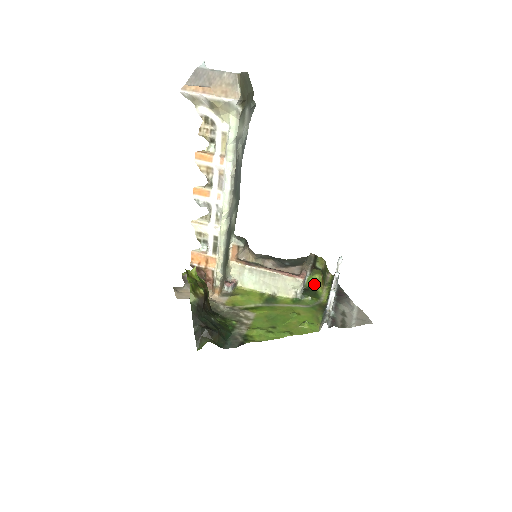
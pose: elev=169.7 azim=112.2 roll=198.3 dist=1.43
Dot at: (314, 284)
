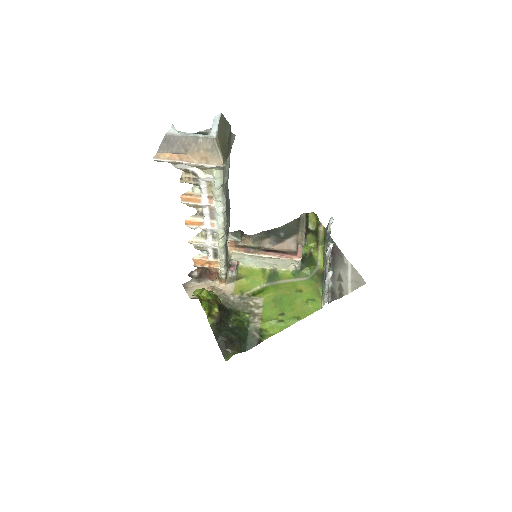
Dot at: (309, 249)
